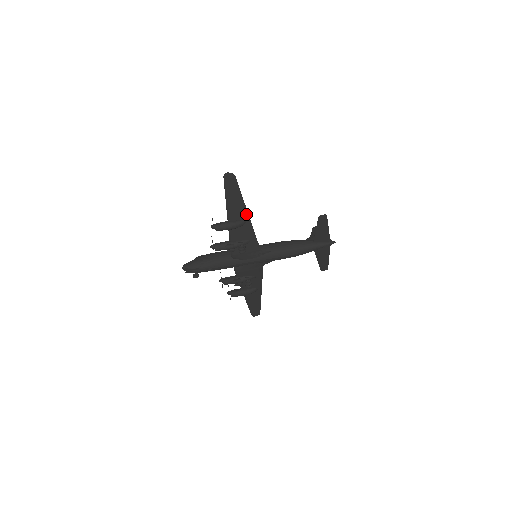
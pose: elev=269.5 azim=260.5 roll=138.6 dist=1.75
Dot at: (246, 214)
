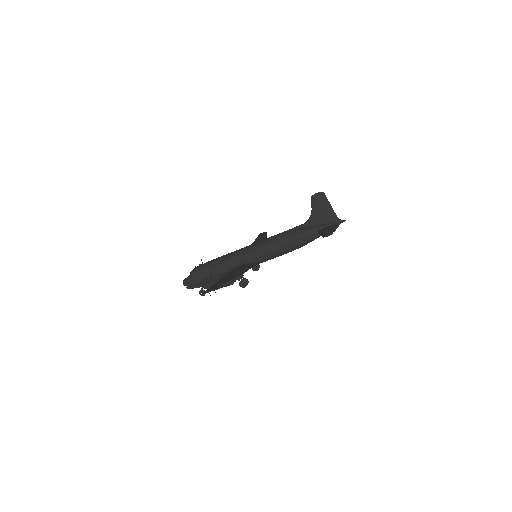
Dot at: (238, 275)
